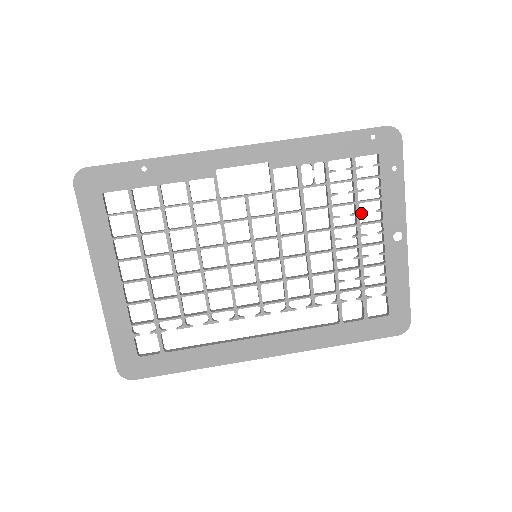
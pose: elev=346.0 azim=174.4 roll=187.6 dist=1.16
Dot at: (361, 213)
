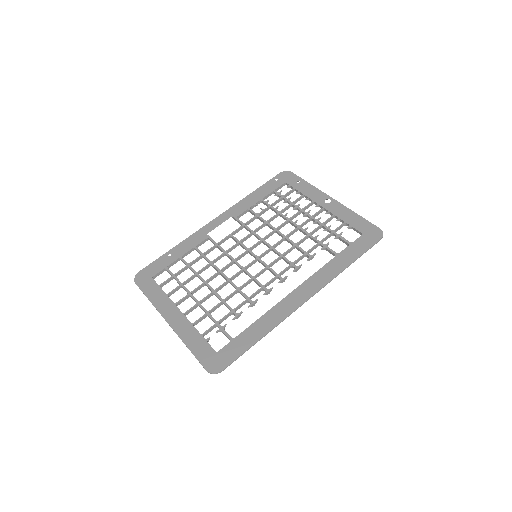
Dot at: (298, 205)
